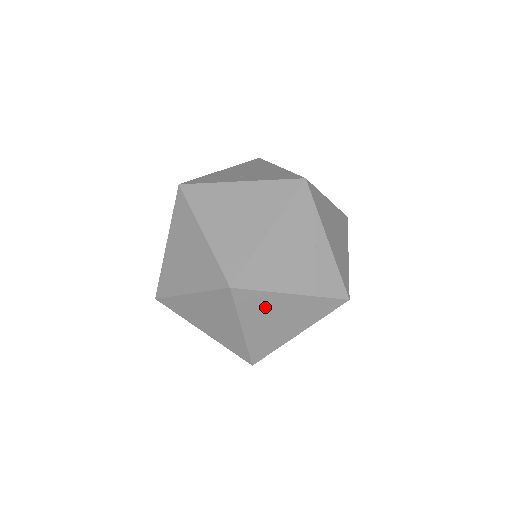
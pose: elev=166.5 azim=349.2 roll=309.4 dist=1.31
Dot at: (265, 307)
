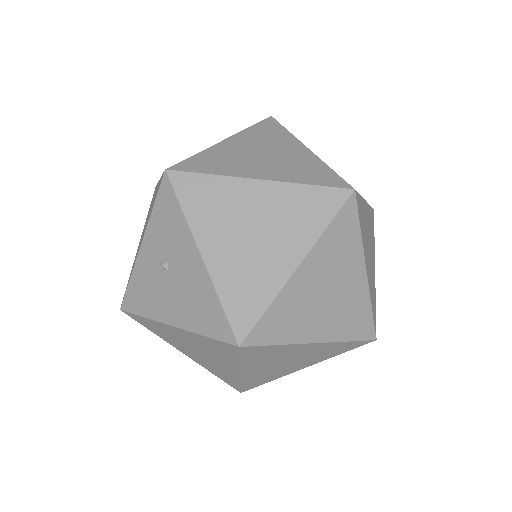
Dot at: (364, 225)
